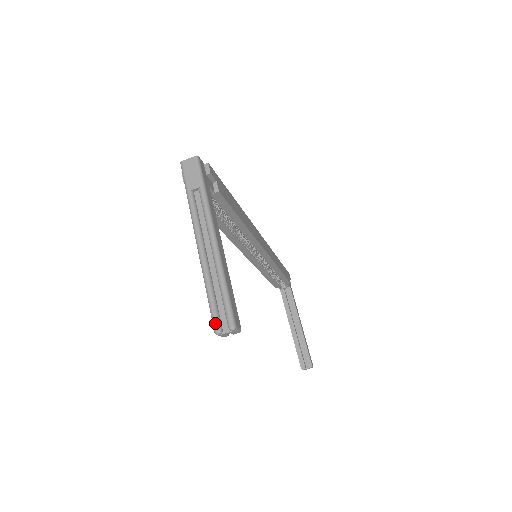
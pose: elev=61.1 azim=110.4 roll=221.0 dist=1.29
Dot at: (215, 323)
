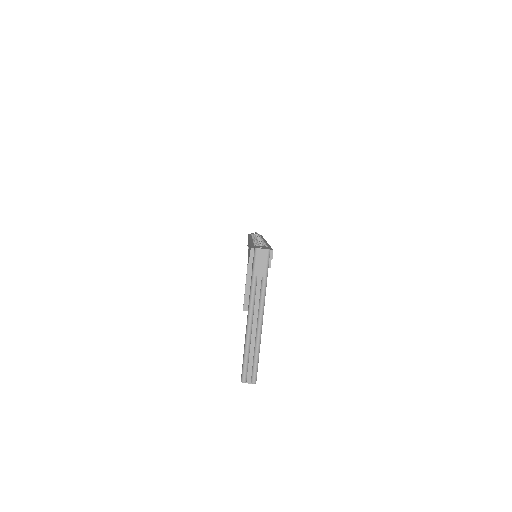
Dot at: (244, 377)
